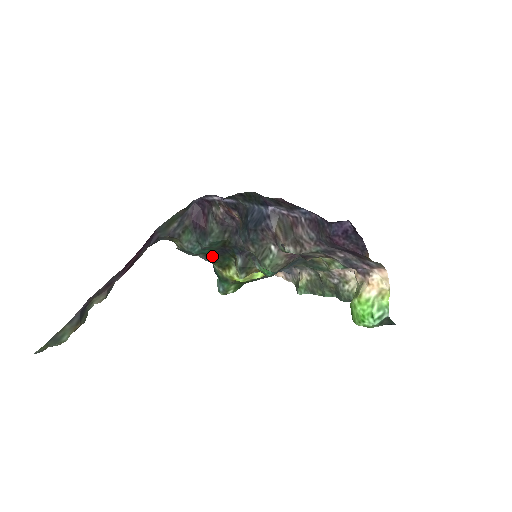
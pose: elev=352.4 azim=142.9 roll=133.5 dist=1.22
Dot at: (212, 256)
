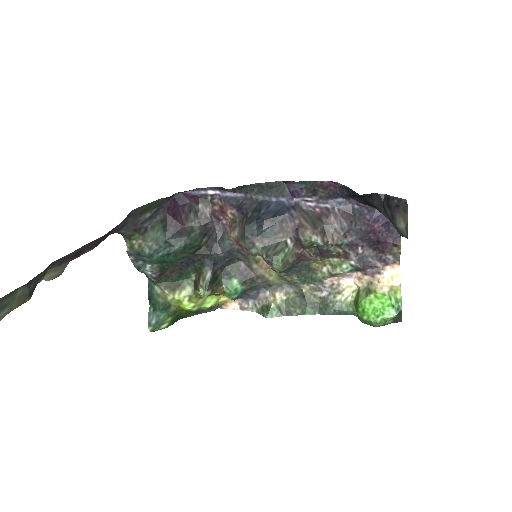
Dot at: (166, 270)
